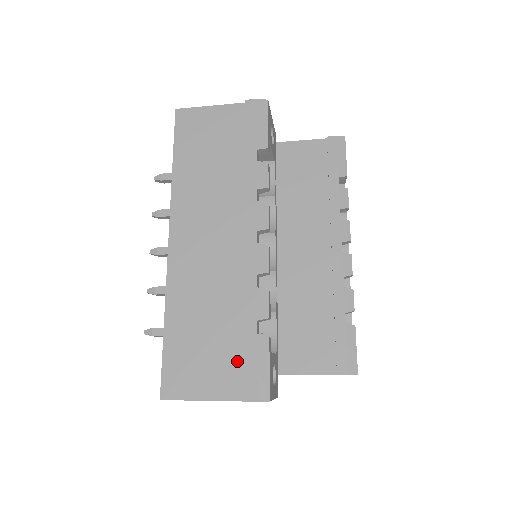
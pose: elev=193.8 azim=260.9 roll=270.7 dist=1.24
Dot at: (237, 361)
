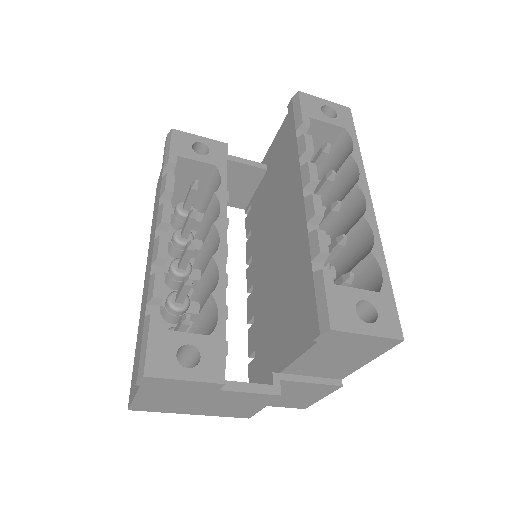
Dot at: occluded
